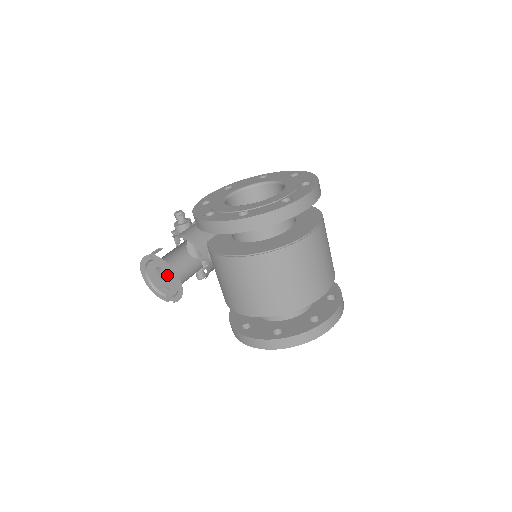
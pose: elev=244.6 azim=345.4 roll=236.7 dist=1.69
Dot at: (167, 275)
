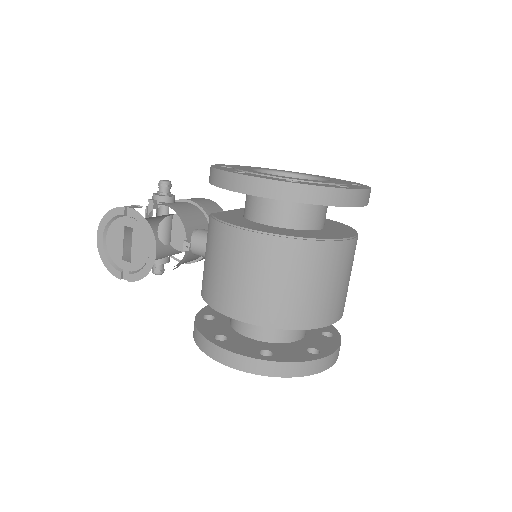
Dot at: (137, 241)
